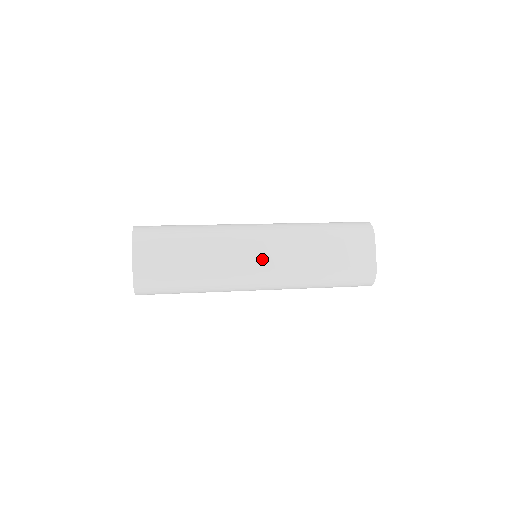
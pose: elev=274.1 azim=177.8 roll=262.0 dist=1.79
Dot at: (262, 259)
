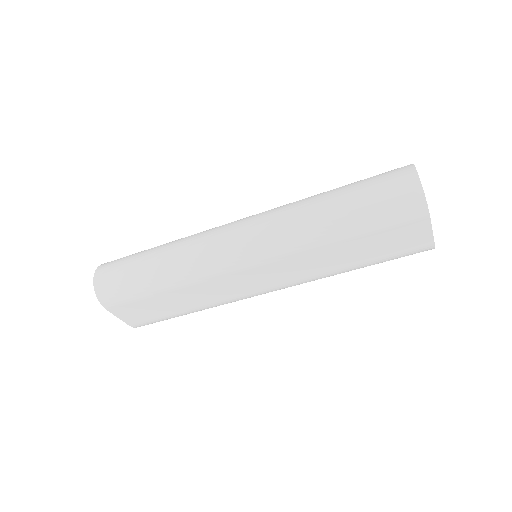
Dot at: (263, 281)
